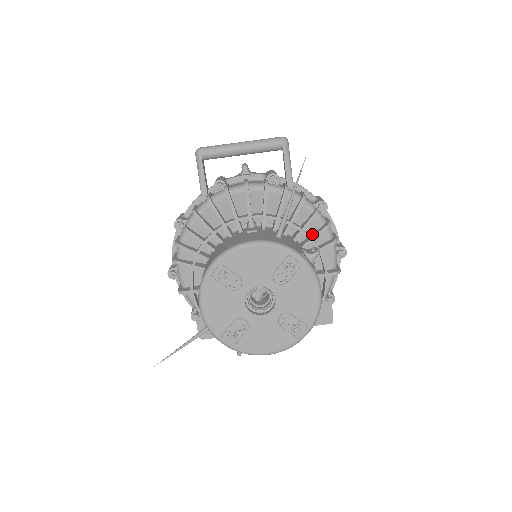
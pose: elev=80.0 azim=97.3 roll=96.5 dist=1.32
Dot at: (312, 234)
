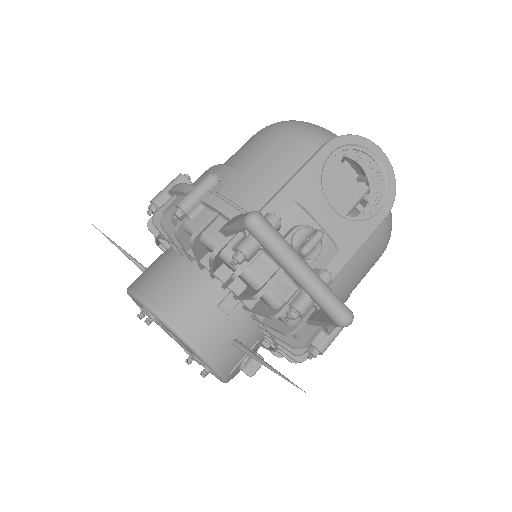
Dot at: occluded
